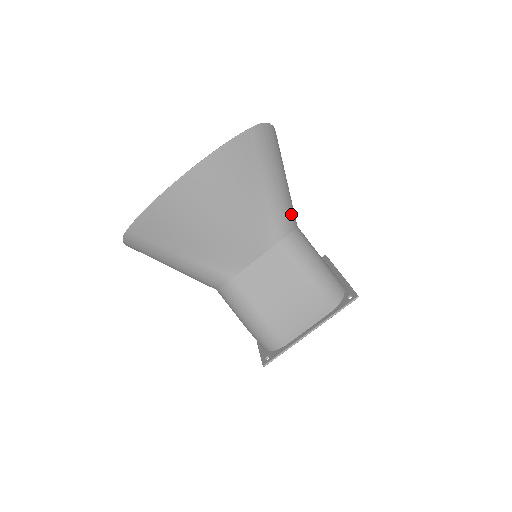
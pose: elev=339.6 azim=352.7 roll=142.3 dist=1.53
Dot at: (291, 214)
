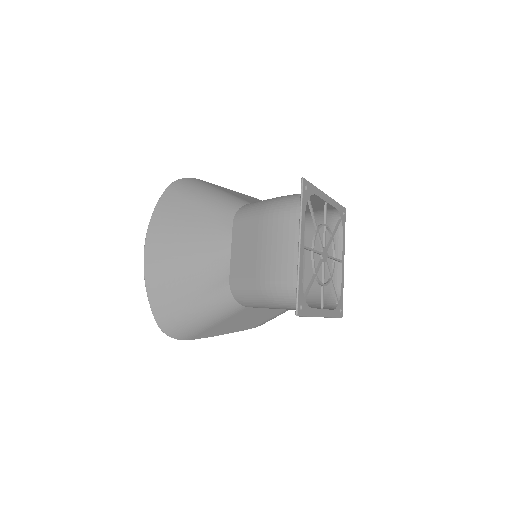
Dot at: (234, 201)
